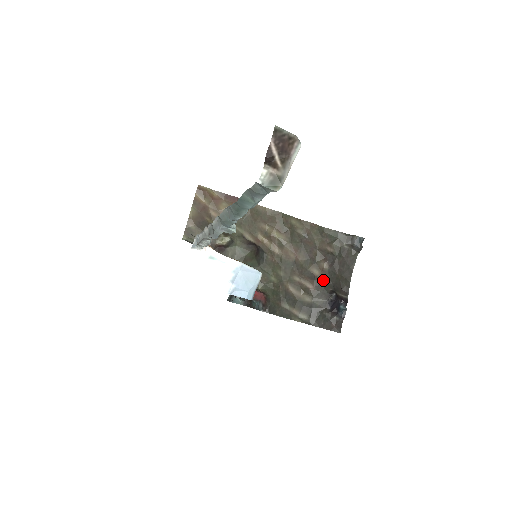
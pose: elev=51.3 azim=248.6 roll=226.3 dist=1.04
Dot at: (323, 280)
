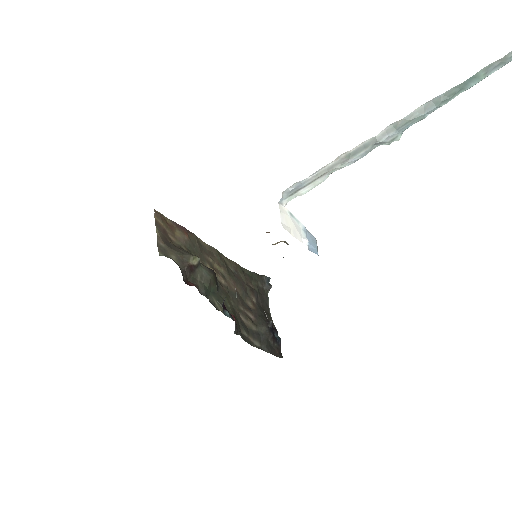
Dot at: (257, 311)
